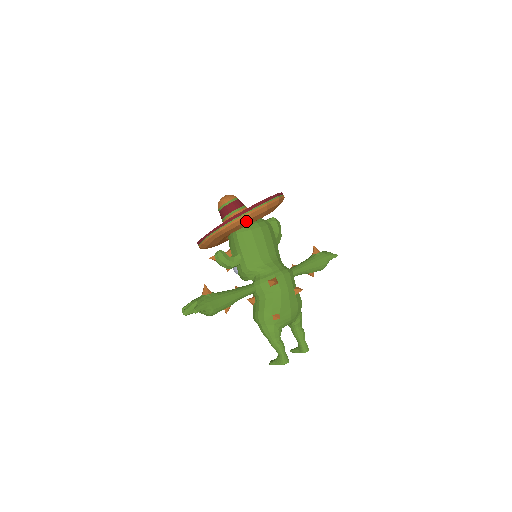
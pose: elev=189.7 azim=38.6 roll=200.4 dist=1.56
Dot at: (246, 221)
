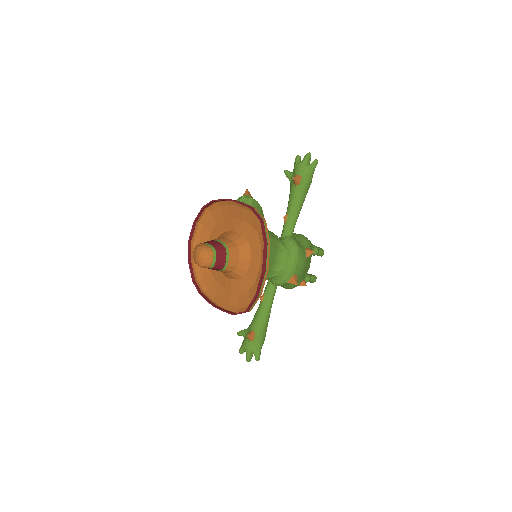
Dot at: occluded
